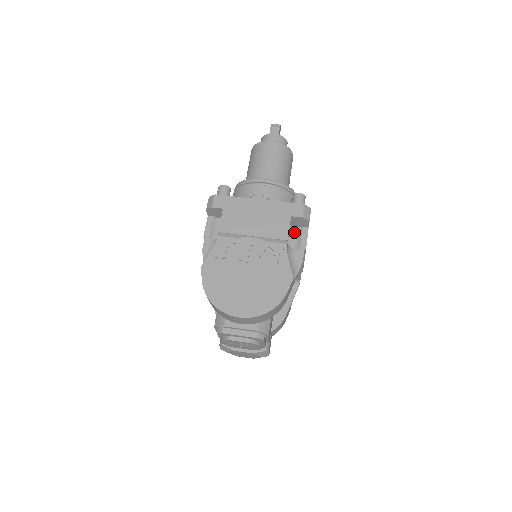
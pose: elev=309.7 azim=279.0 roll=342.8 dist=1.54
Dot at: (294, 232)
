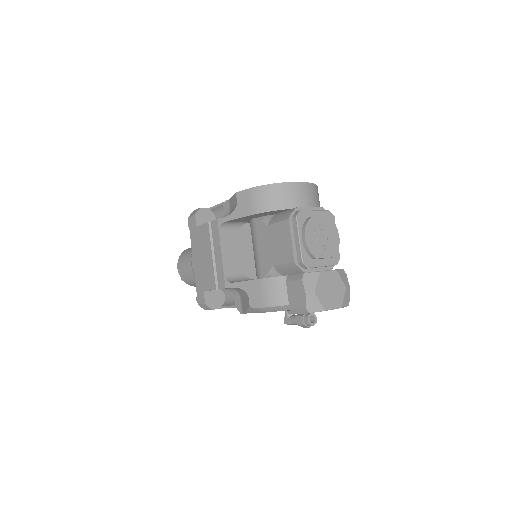
Dot at: occluded
